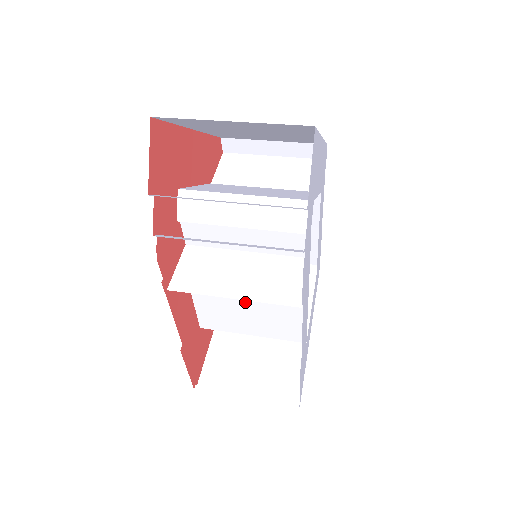
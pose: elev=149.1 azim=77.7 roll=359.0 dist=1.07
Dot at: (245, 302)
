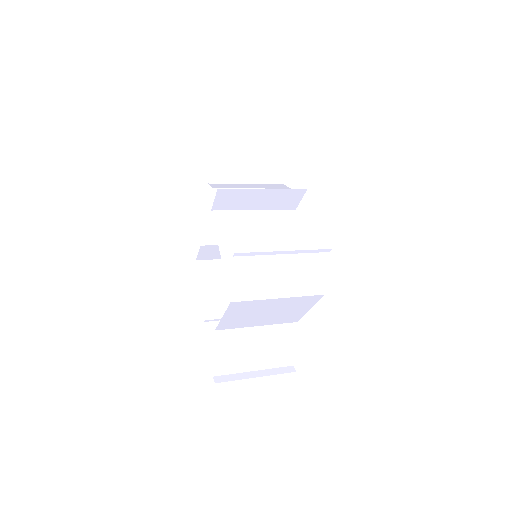
Dot at: (265, 257)
